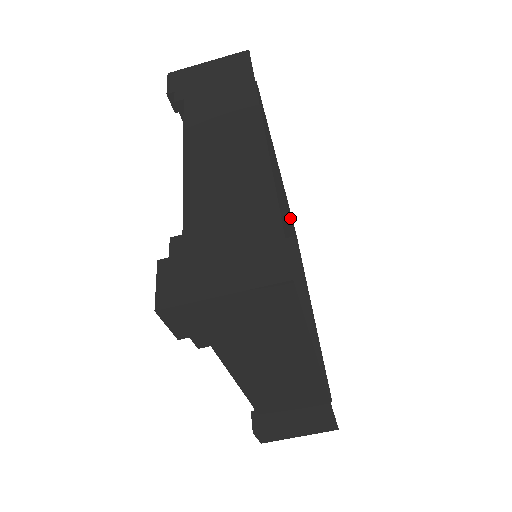
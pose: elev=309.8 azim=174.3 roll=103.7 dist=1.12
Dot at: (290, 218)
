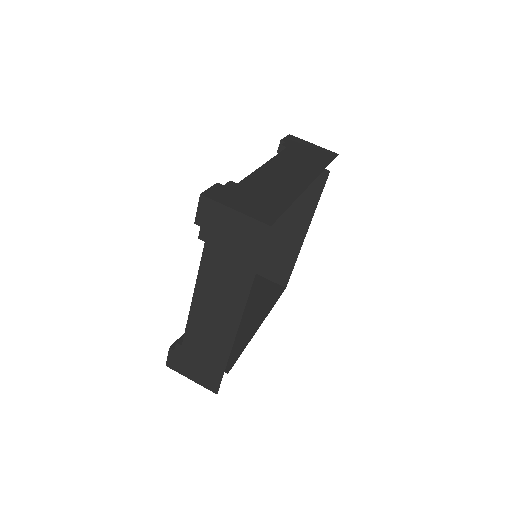
Dot at: (291, 272)
